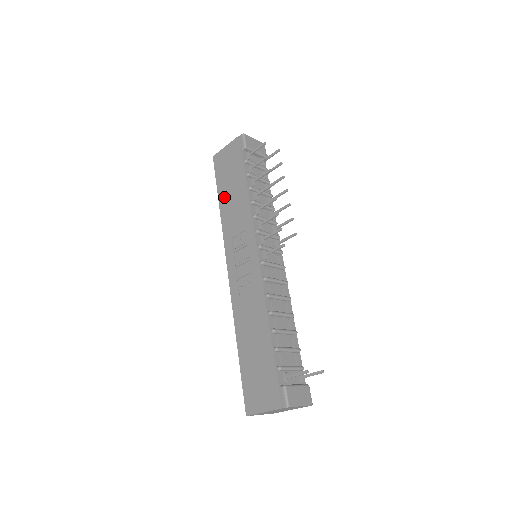
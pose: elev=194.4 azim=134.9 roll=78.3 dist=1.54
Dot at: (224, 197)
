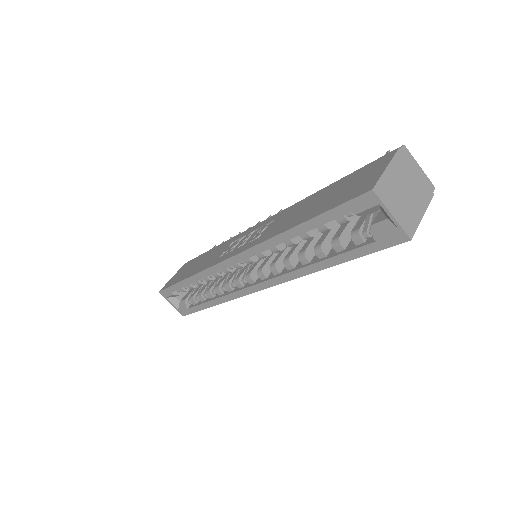
Dot at: (190, 272)
